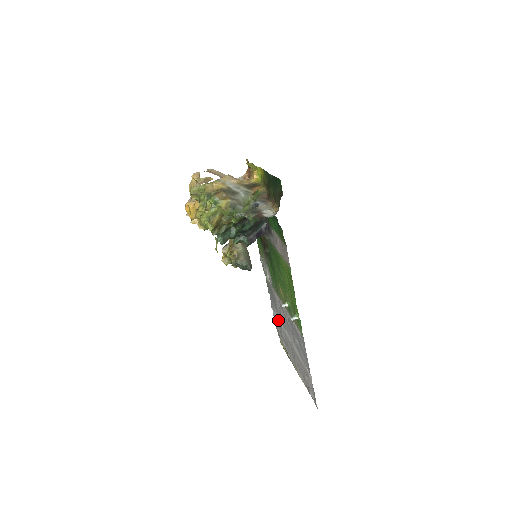
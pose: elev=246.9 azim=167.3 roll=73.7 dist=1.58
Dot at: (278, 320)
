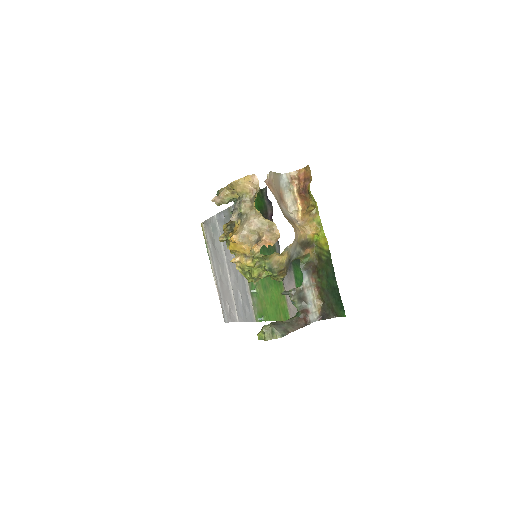
Dot at: (218, 232)
